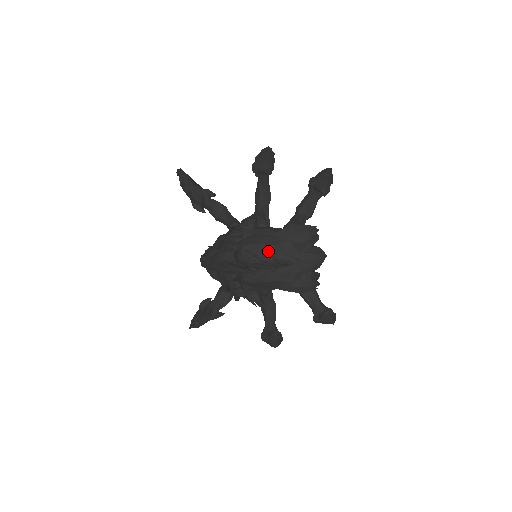
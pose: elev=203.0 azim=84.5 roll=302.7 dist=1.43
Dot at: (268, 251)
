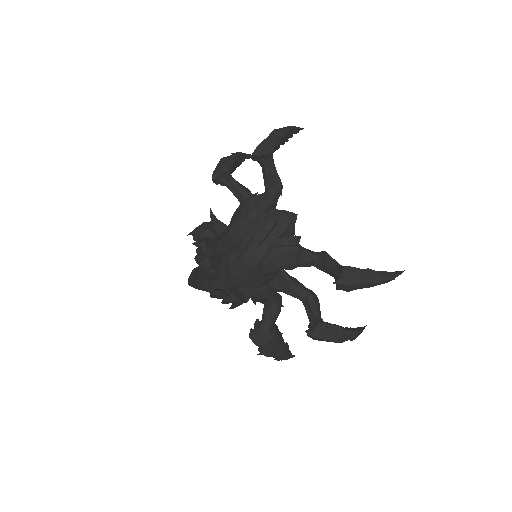
Dot at: (223, 245)
